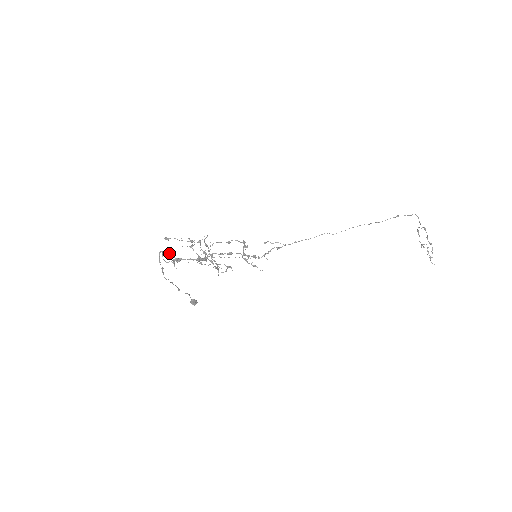
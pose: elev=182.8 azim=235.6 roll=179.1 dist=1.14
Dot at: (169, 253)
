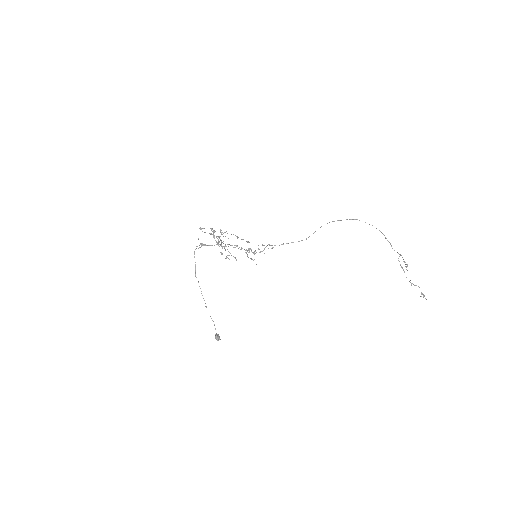
Dot at: (200, 243)
